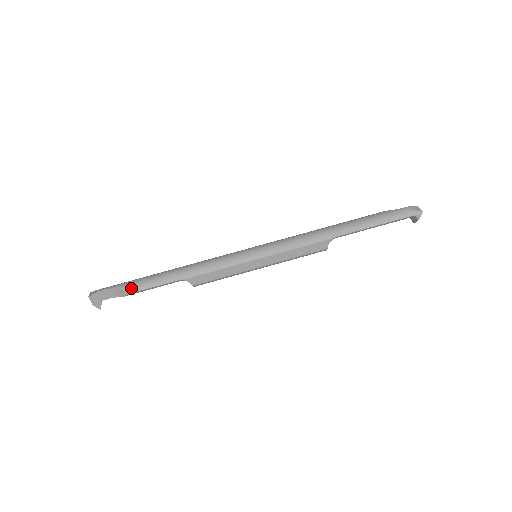
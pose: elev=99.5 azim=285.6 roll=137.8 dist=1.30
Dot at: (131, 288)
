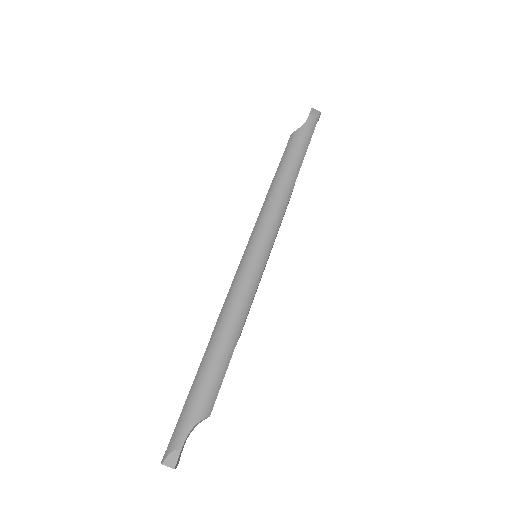
Dot at: (208, 407)
